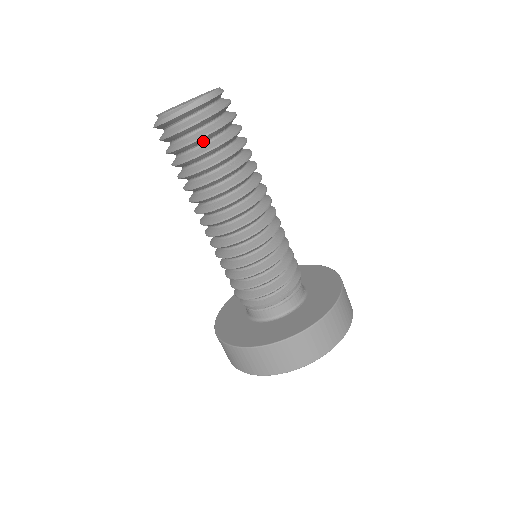
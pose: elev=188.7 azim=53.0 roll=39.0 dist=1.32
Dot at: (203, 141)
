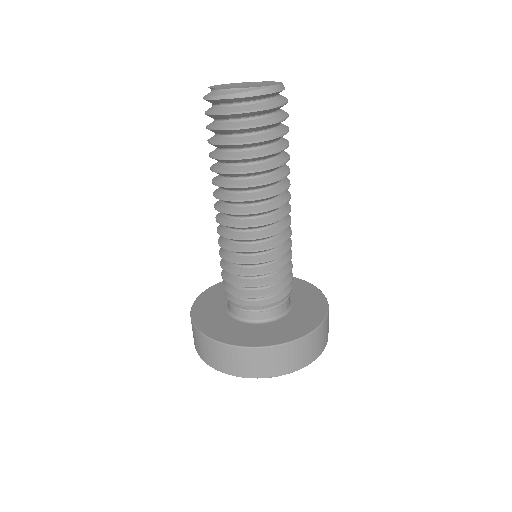
Dot at: (259, 129)
